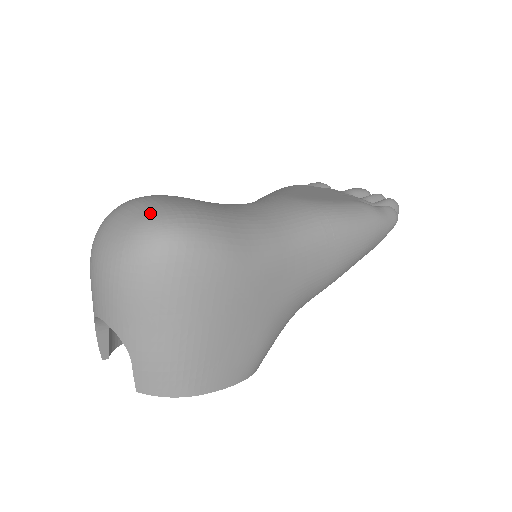
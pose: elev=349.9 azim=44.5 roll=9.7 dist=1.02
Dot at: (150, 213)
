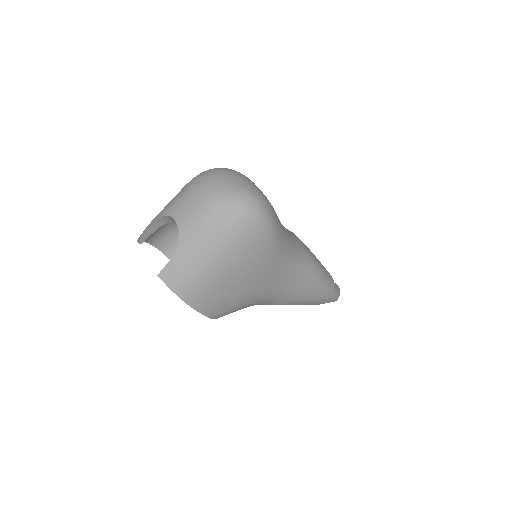
Dot at: (253, 189)
